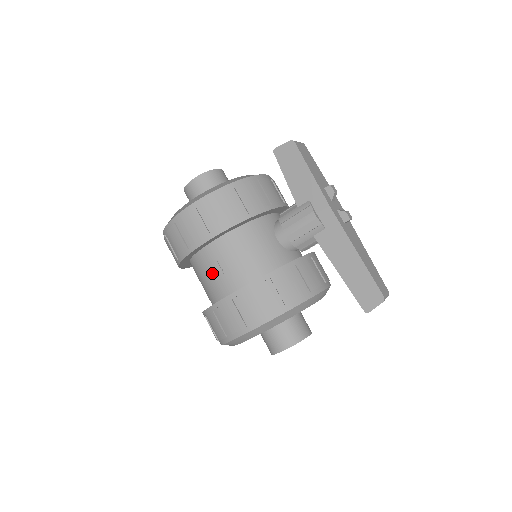
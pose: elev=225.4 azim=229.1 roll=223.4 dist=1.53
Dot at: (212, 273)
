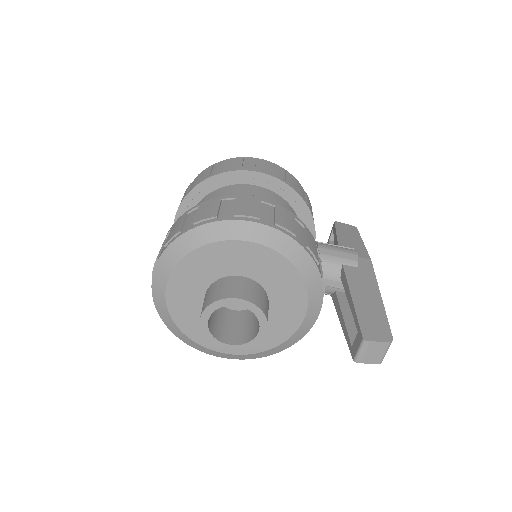
Dot at: occluded
